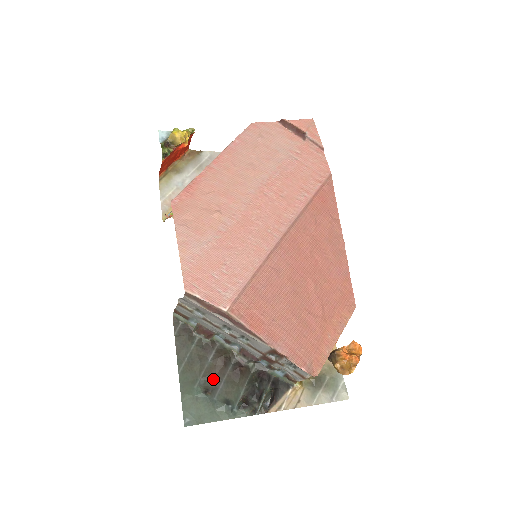
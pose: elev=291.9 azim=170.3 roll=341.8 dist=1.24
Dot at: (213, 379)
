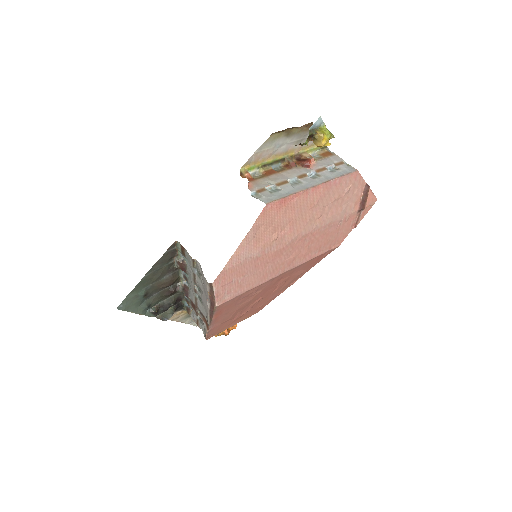
Dot at: (155, 289)
